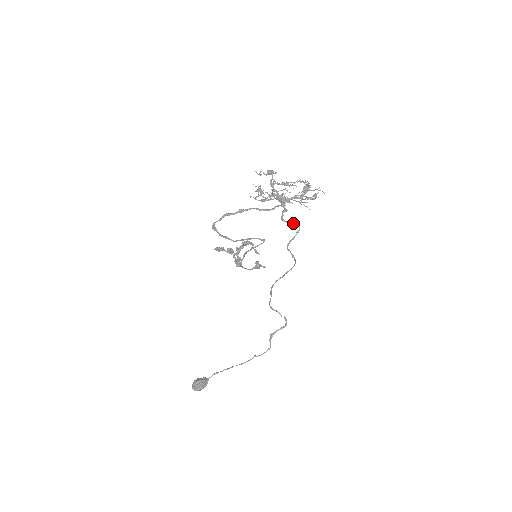
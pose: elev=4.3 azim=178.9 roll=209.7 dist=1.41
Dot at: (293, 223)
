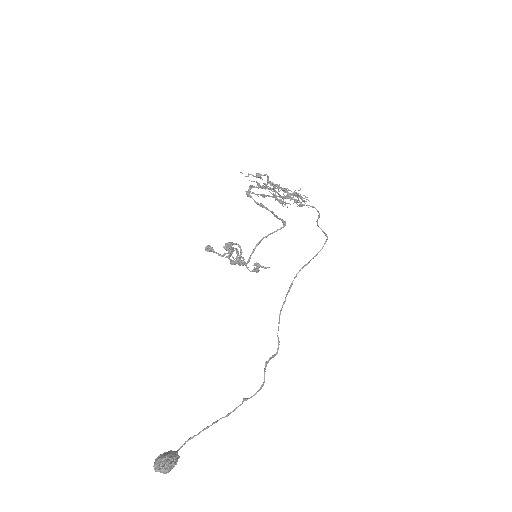
Dot at: (314, 207)
